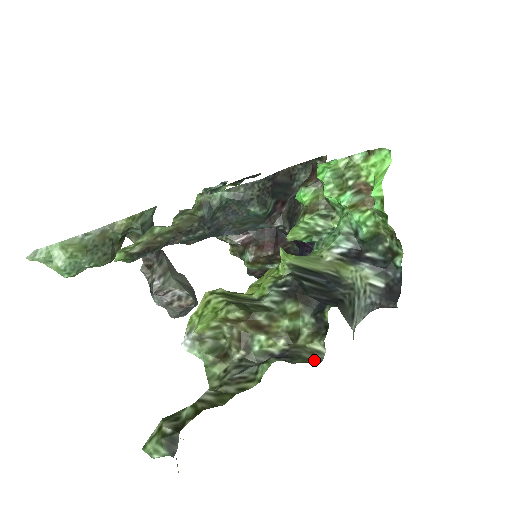
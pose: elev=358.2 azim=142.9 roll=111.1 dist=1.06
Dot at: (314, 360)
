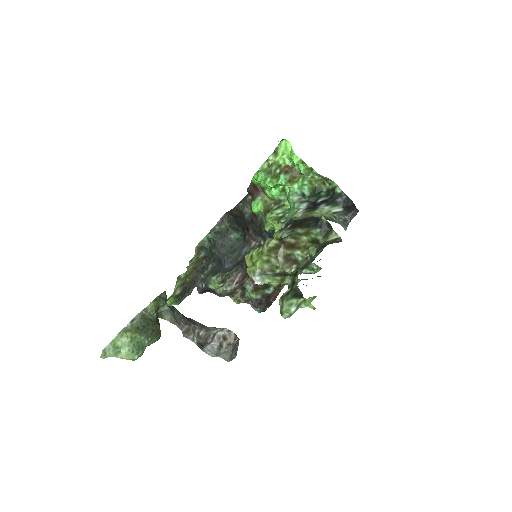
Dot at: (337, 242)
